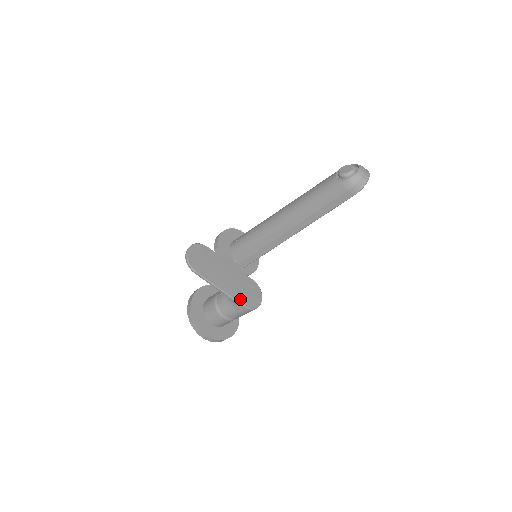
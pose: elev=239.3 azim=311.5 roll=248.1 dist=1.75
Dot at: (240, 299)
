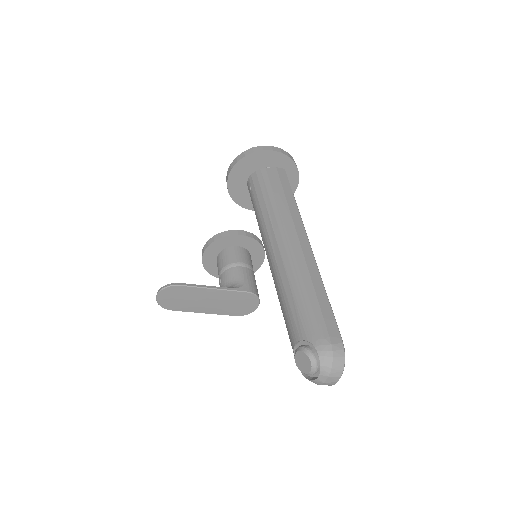
Dot at: (230, 313)
